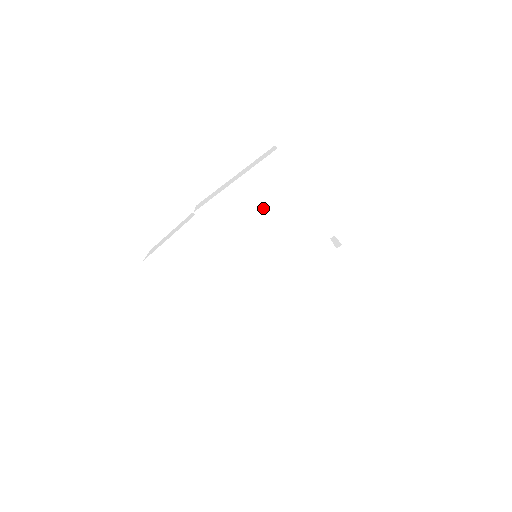
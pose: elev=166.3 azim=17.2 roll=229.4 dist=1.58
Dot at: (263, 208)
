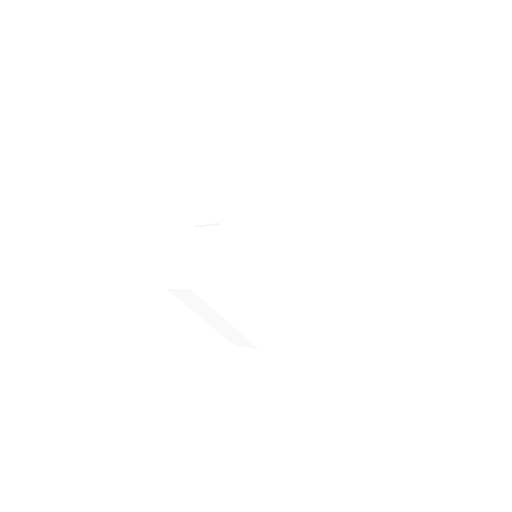
Dot at: (261, 205)
